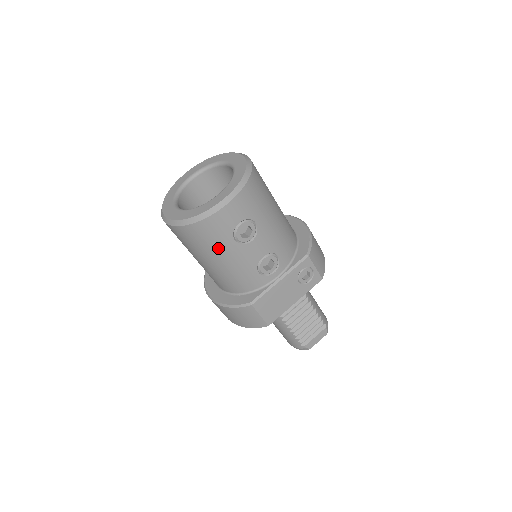
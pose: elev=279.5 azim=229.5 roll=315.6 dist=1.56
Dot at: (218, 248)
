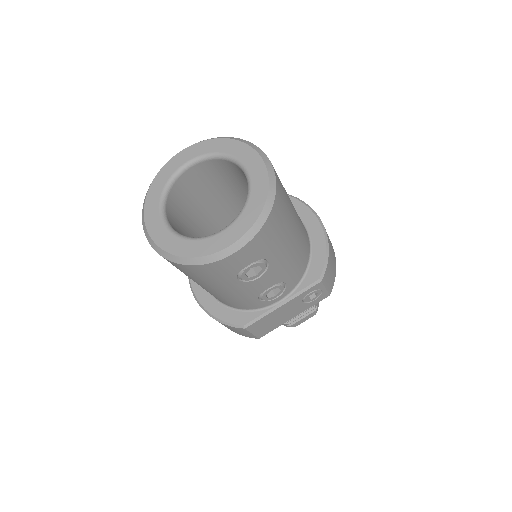
Dot at: (215, 283)
